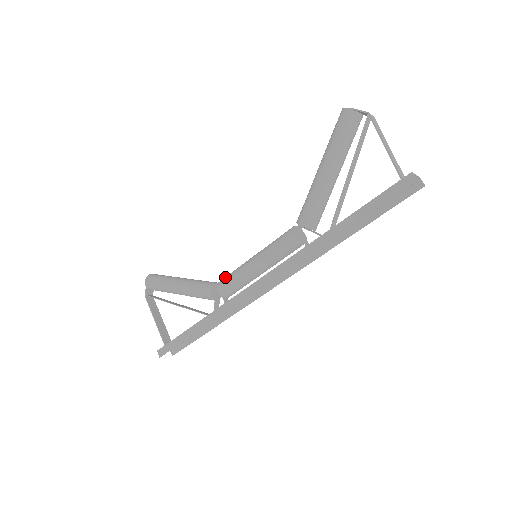
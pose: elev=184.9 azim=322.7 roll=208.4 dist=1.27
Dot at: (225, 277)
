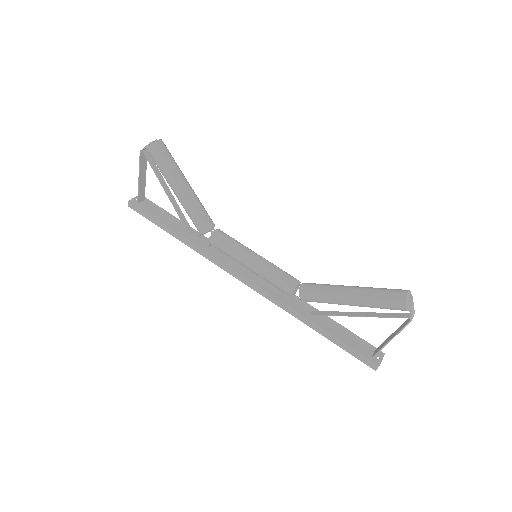
Dot at: (222, 240)
